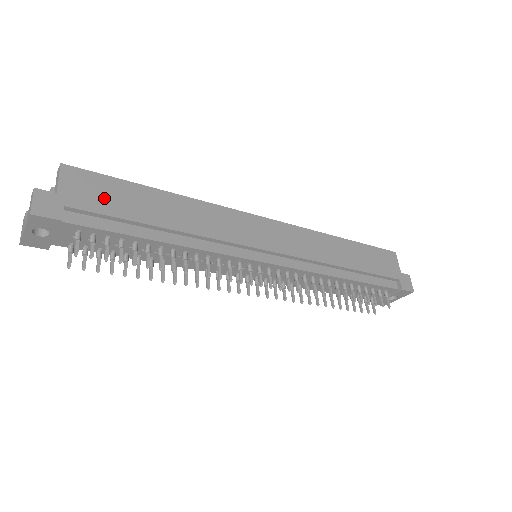
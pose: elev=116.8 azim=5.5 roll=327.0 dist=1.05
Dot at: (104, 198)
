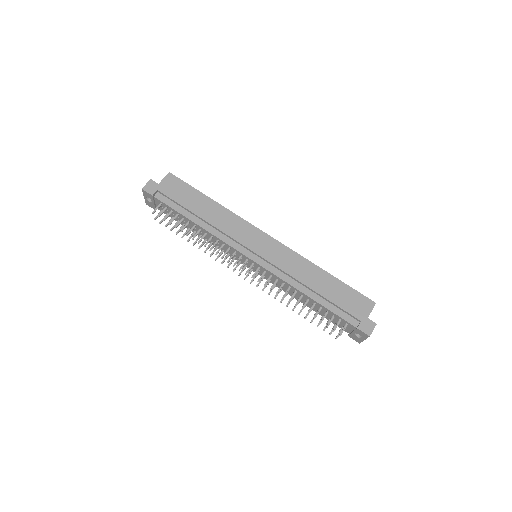
Dot at: (178, 192)
